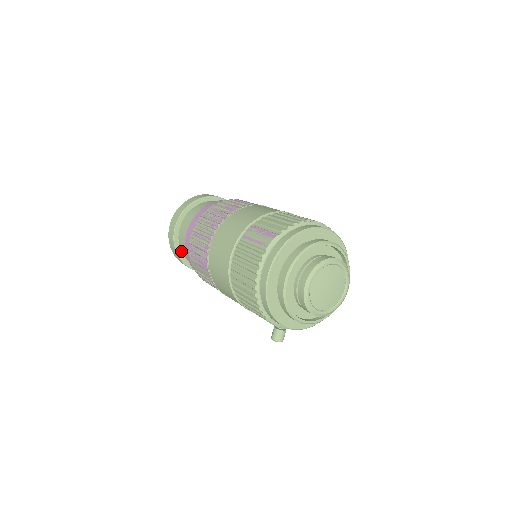
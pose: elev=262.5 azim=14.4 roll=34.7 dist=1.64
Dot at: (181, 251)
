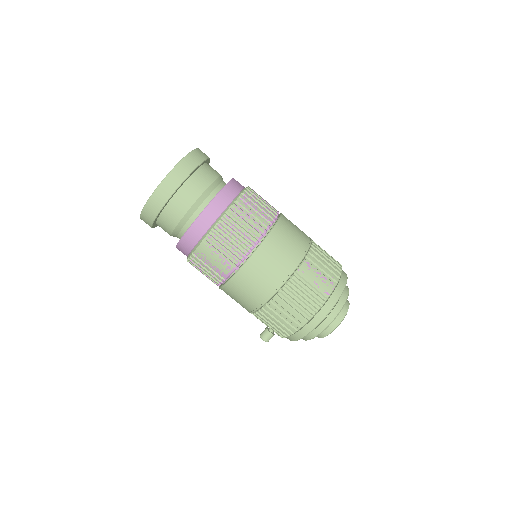
Dot at: (160, 214)
